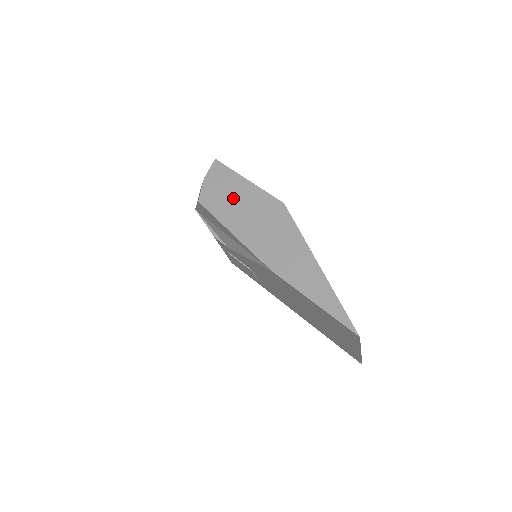
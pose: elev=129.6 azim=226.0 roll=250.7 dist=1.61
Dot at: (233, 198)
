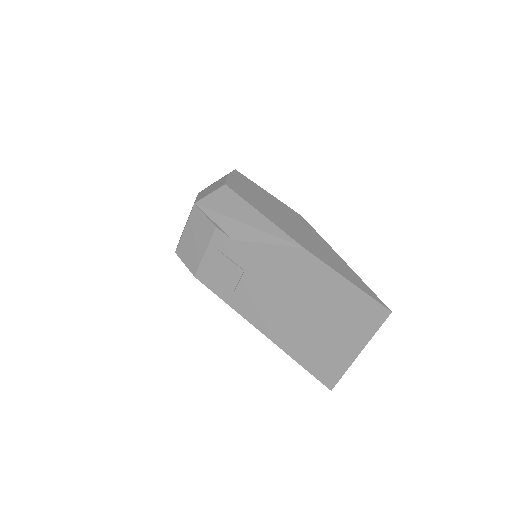
Dot at: (258, 196)
